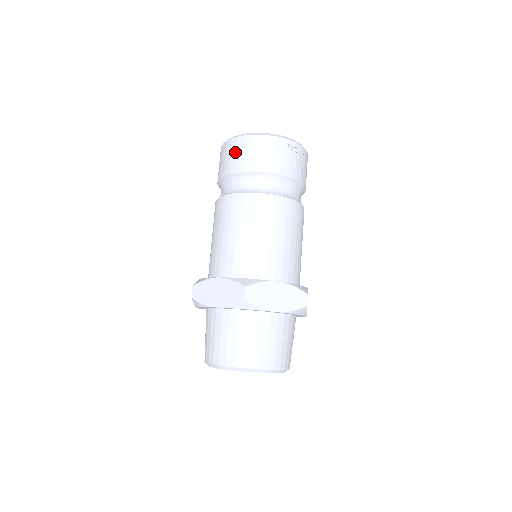
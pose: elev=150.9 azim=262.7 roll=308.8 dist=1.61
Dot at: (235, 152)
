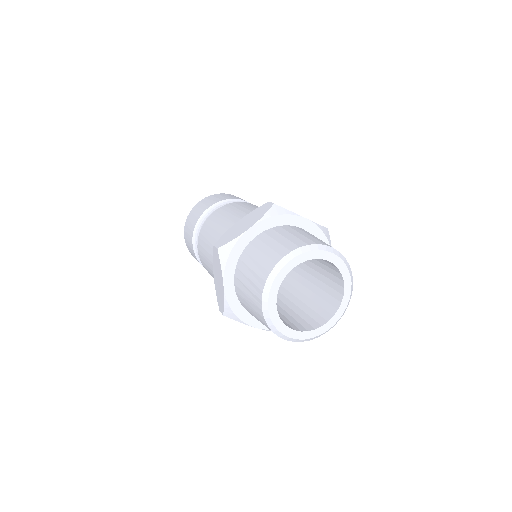
Dot at: (203, 204)
